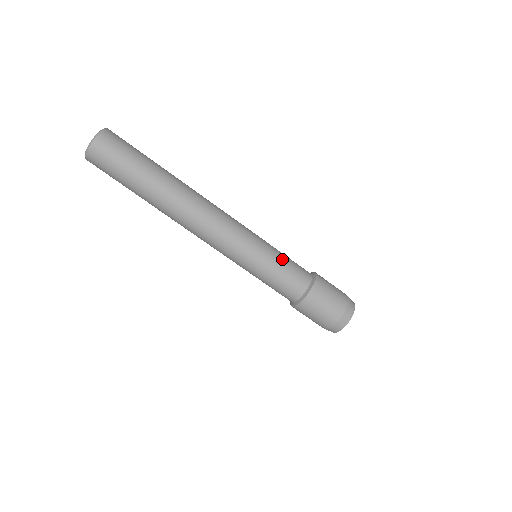
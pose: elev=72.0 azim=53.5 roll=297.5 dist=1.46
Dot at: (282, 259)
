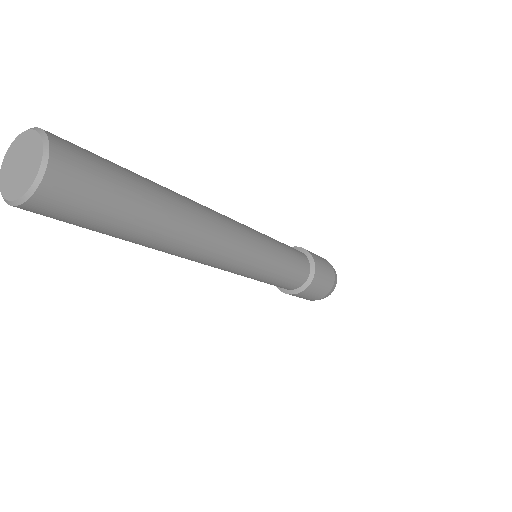
Dot at: (287, 269)
